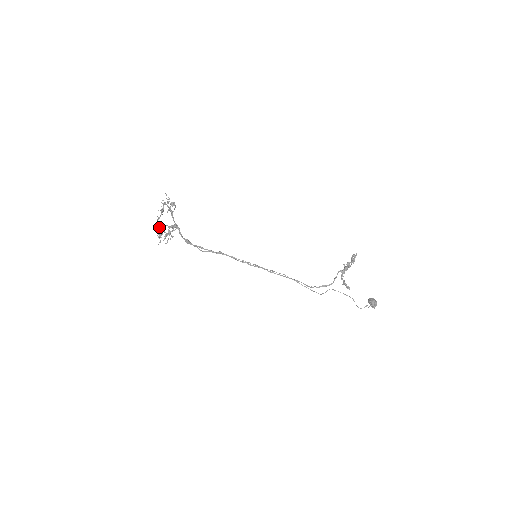
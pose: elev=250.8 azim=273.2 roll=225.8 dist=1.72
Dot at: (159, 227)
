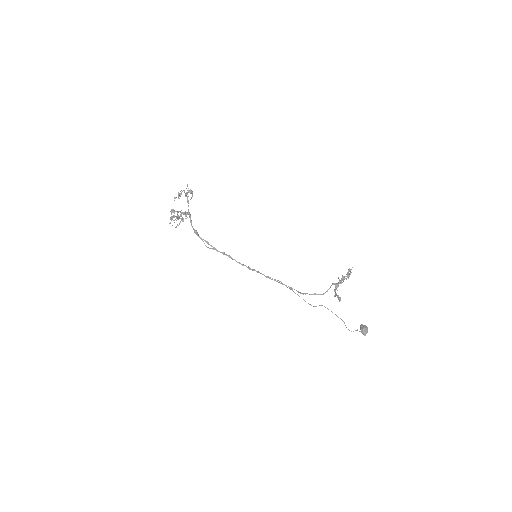
Dot at: (173, 210)
